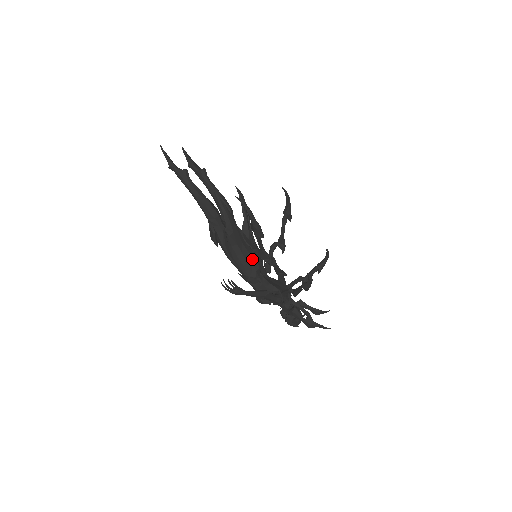
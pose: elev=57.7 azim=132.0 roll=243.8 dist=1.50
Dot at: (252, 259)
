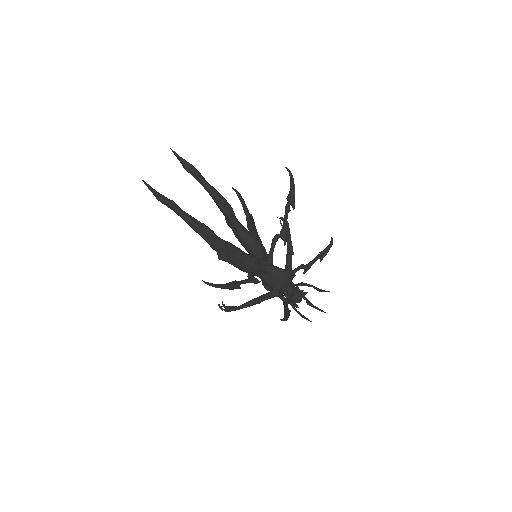
Dot at: (249, 267)
